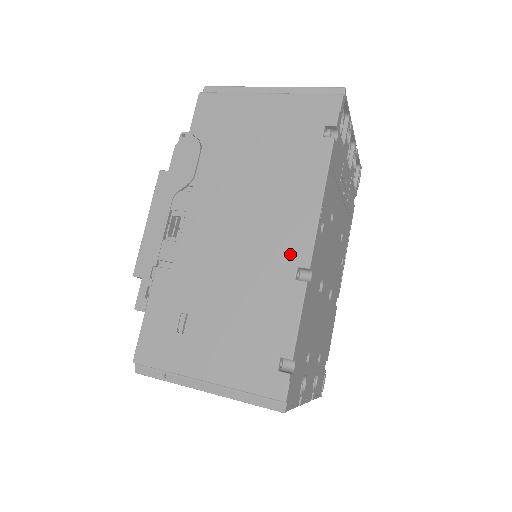
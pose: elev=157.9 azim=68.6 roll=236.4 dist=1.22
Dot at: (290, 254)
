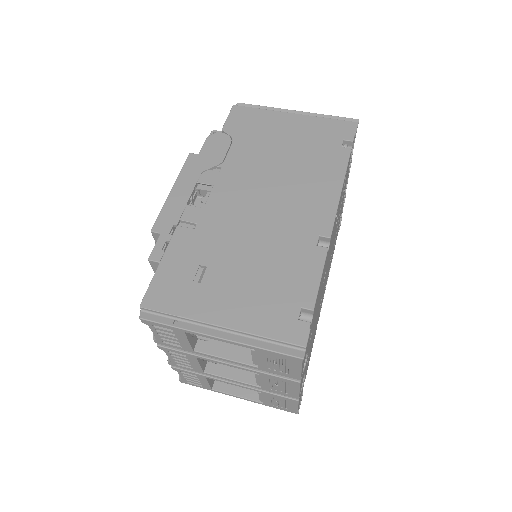
Dot at: (312, 225)
